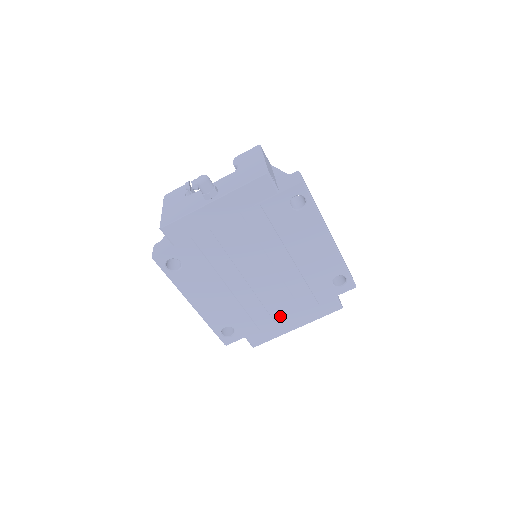
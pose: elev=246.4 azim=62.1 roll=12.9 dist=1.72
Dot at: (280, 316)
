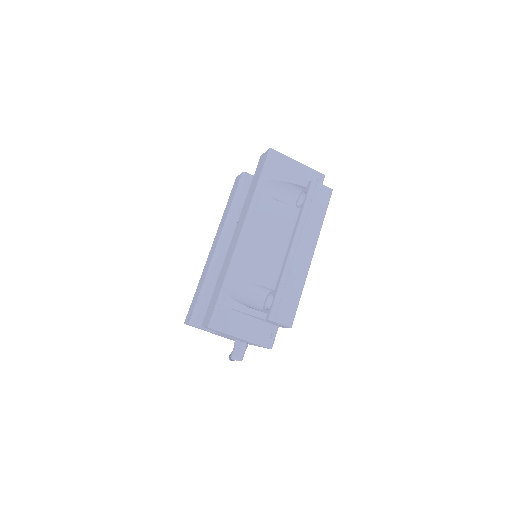
Dot at: occluded
